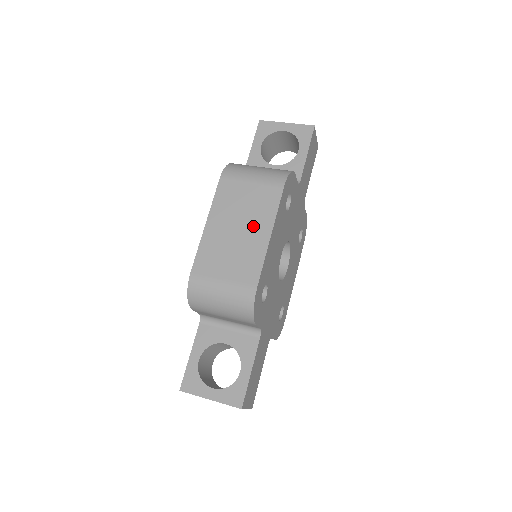
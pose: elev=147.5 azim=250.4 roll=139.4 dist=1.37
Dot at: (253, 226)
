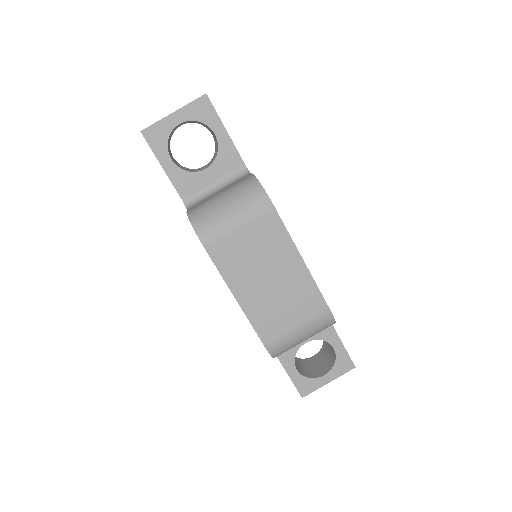
Dot at: (280, 265)
